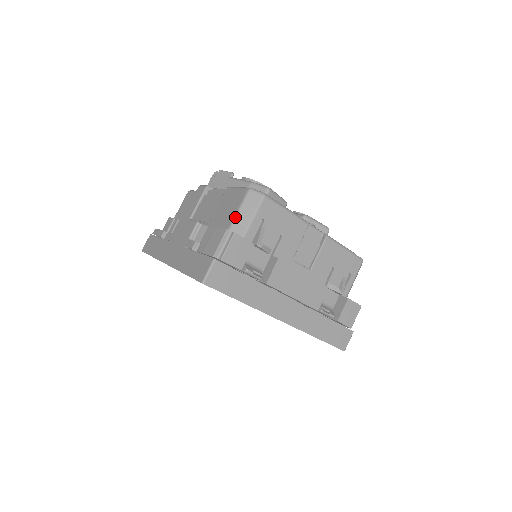
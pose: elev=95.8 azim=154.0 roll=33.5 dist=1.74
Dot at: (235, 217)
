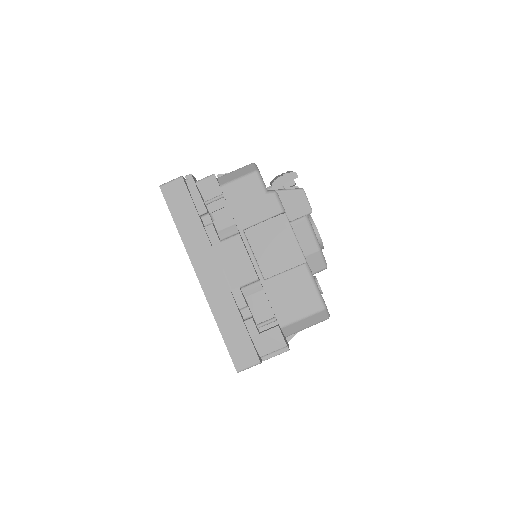
Dot at: (296, 322)
